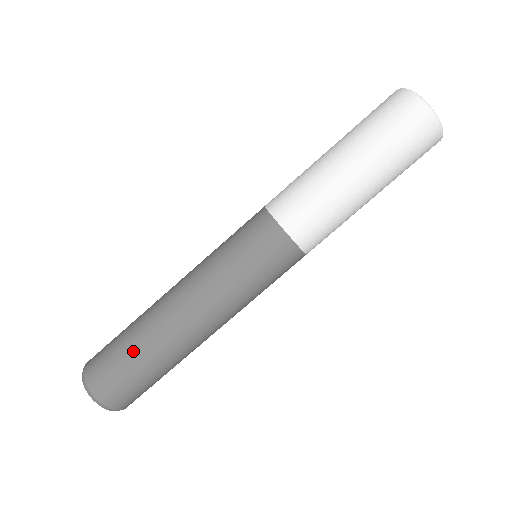
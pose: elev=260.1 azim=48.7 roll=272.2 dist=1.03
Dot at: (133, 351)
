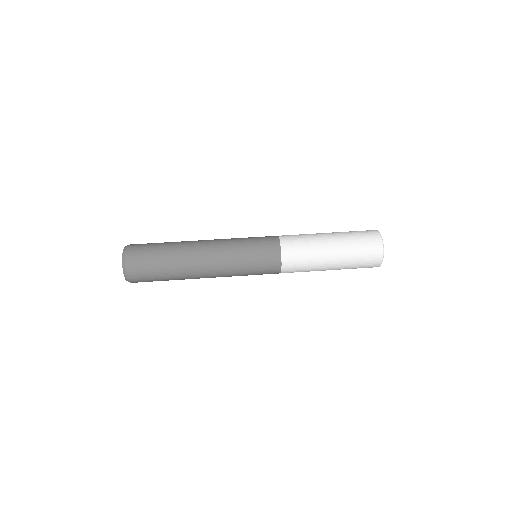
Dot at: (164, 261)
